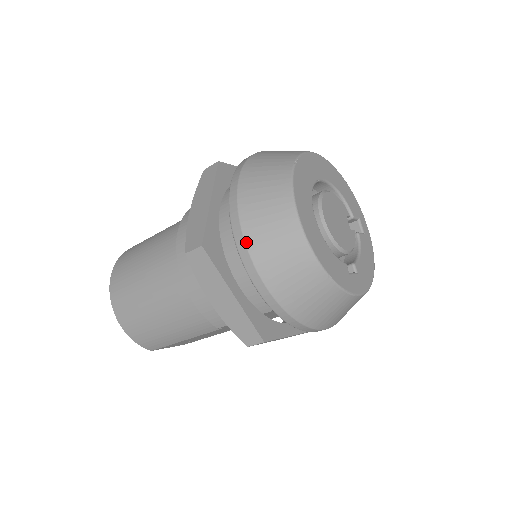
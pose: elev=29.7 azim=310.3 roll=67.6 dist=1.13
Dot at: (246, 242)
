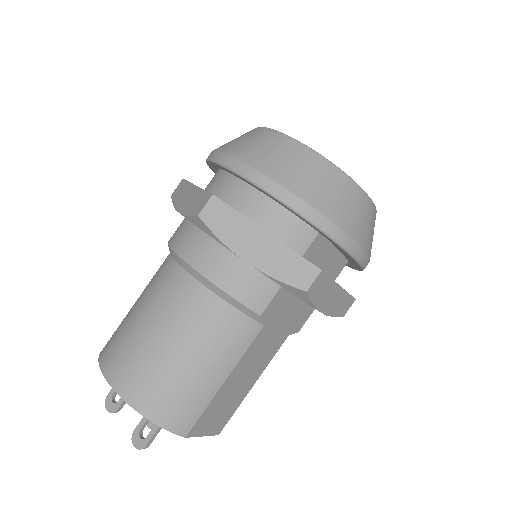
Dot at: (255, 168)
